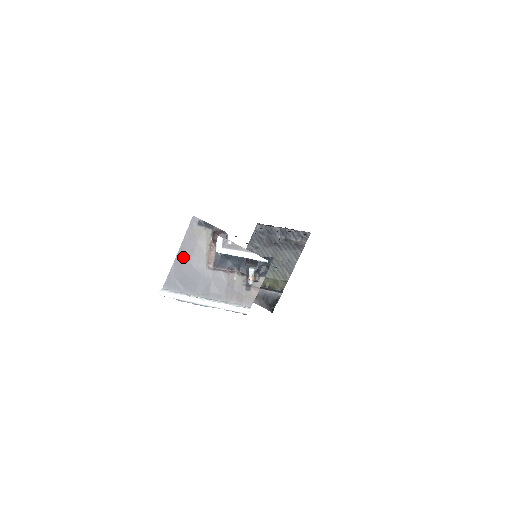
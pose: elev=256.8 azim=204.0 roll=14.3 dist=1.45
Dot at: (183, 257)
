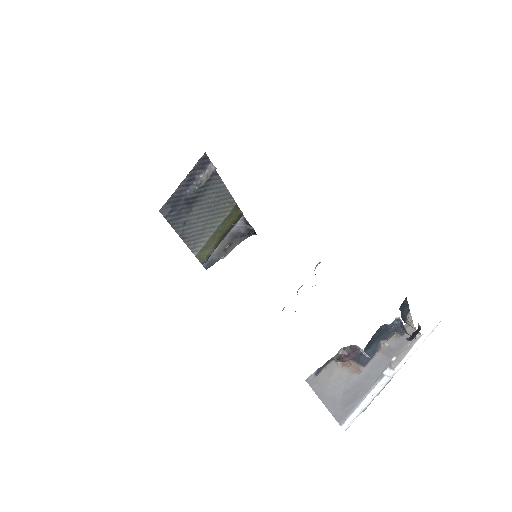
Dot at: (332, 399)
